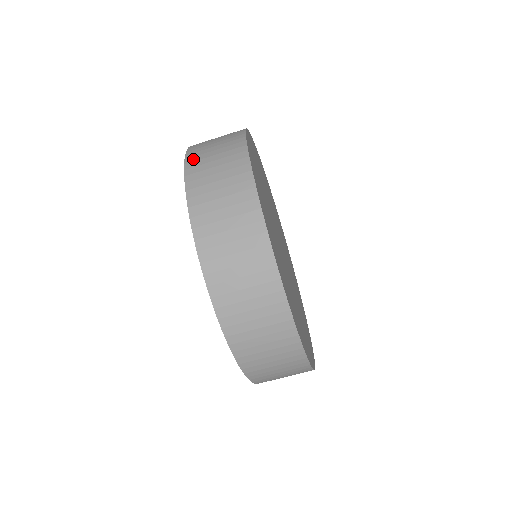
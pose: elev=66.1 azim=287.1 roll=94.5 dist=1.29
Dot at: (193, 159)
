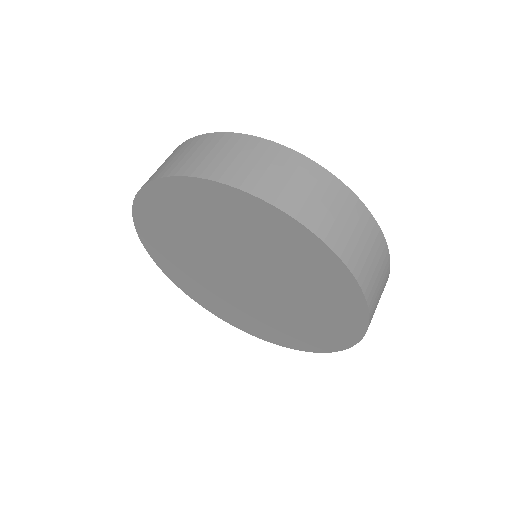
Dot at: occluded
